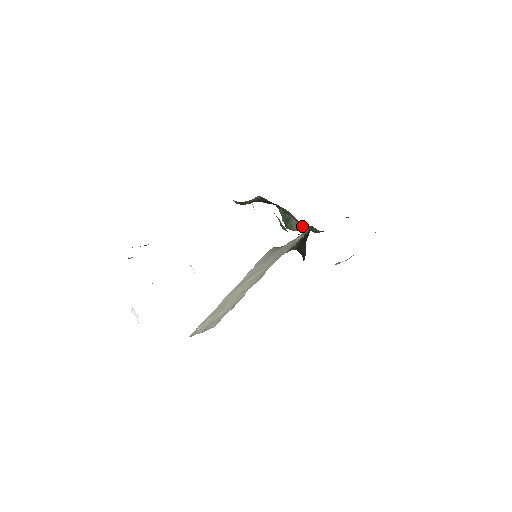
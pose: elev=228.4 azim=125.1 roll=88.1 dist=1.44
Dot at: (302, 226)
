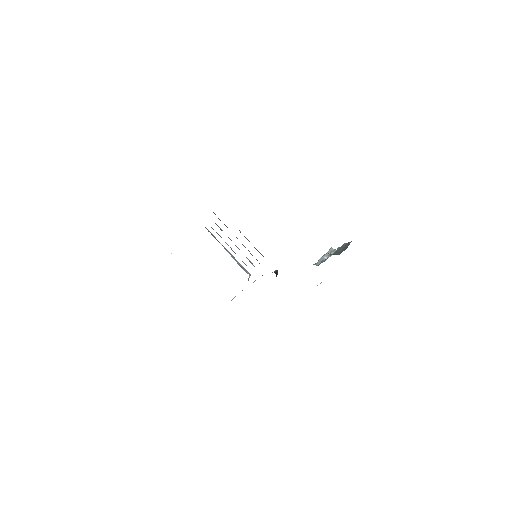
Dot at: occluded
